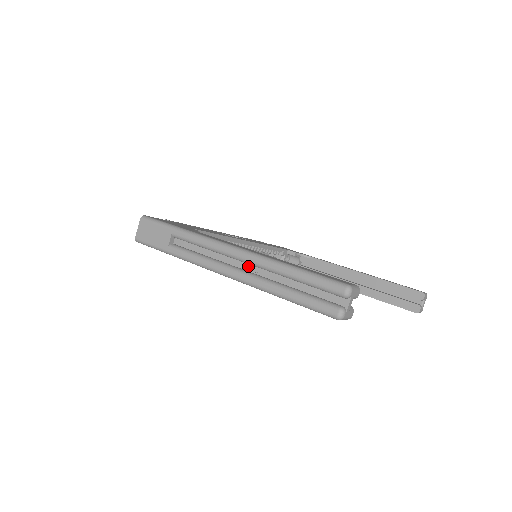
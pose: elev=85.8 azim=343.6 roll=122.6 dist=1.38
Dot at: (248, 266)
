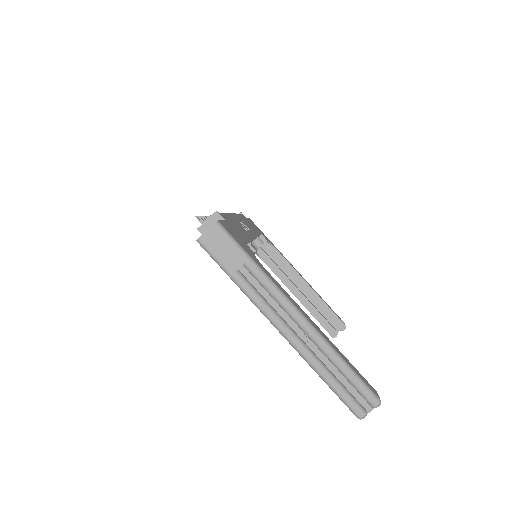
Dot at: (305, 336)
